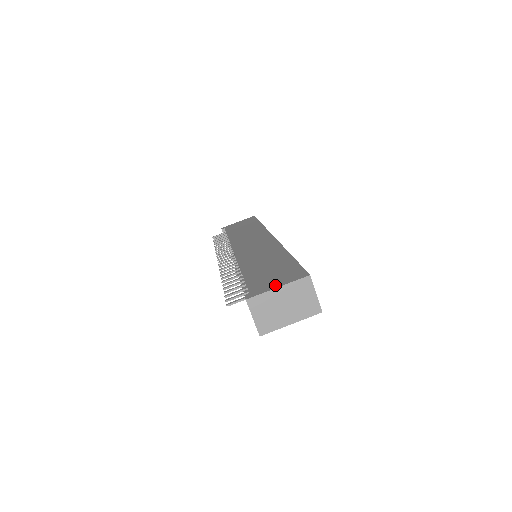
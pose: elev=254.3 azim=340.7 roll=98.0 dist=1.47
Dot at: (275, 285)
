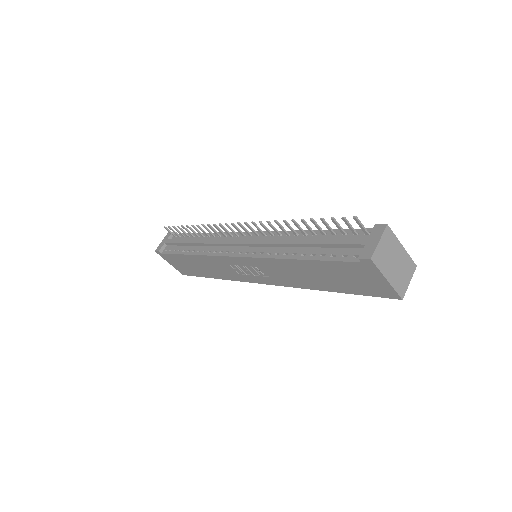
Dot at: occluded
